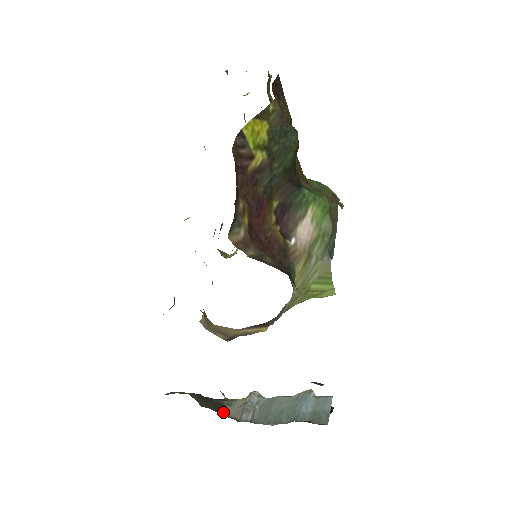
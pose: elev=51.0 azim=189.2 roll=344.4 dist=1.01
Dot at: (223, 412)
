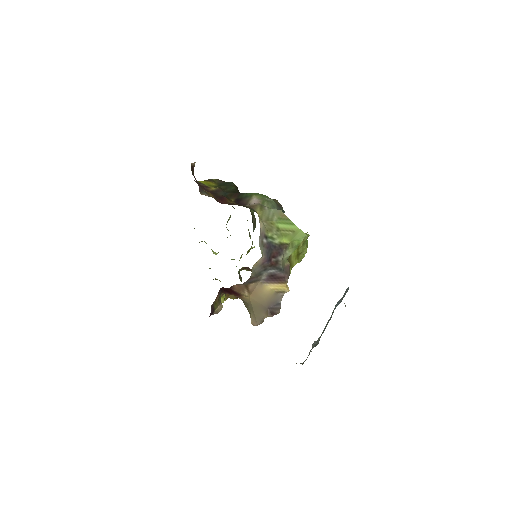
Dot at: occluded
